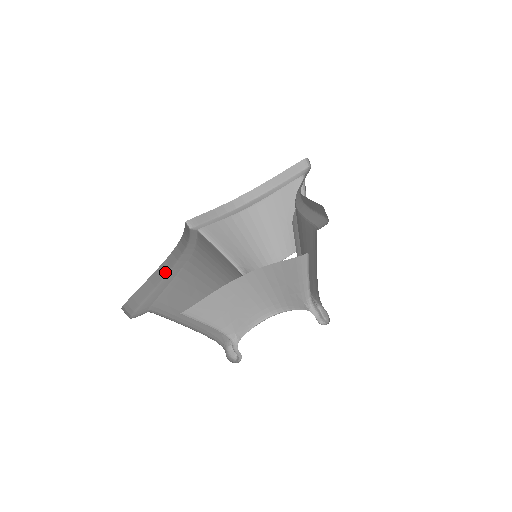
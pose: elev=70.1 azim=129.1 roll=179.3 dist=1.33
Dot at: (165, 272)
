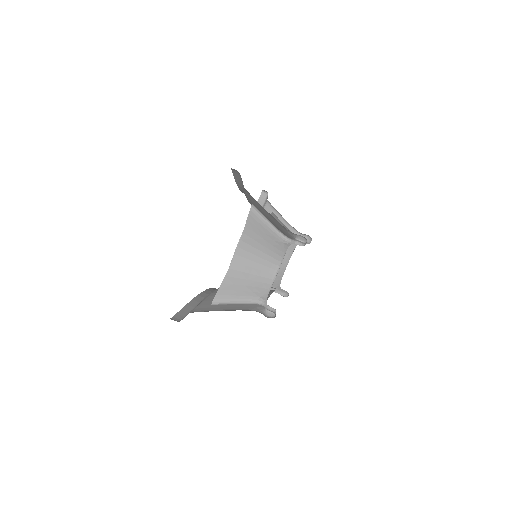
Dot at: (200, 300)
